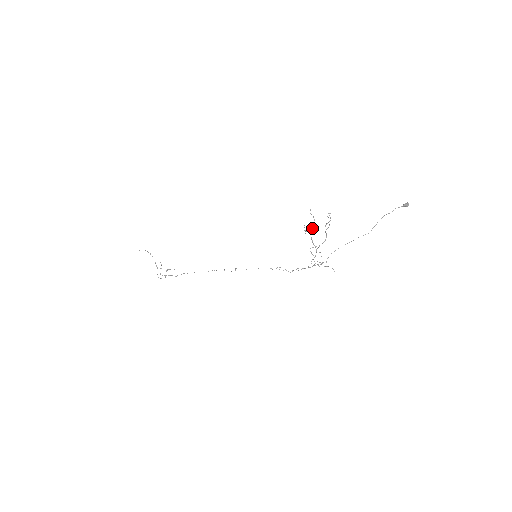
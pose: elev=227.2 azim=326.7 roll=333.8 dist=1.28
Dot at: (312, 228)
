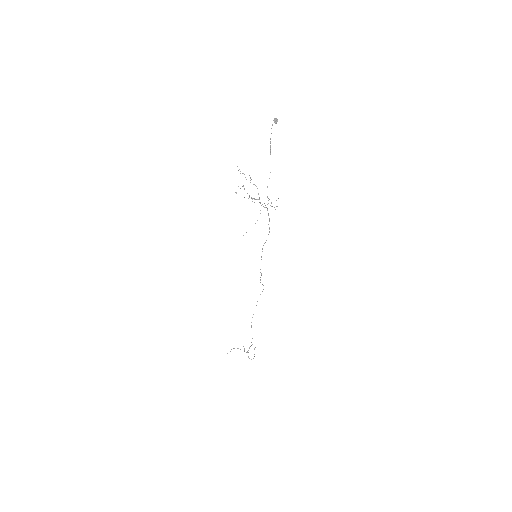
Dot at: occluded
